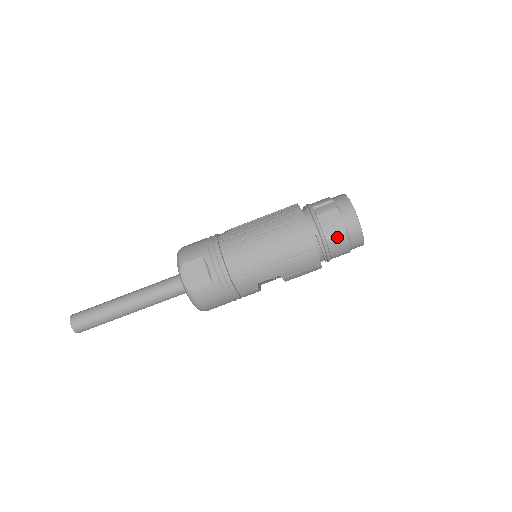
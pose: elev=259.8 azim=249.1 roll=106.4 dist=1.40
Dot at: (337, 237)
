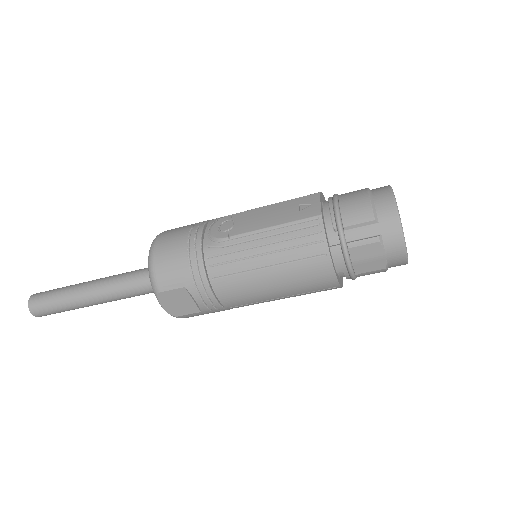
Dot at: (371, 272)
